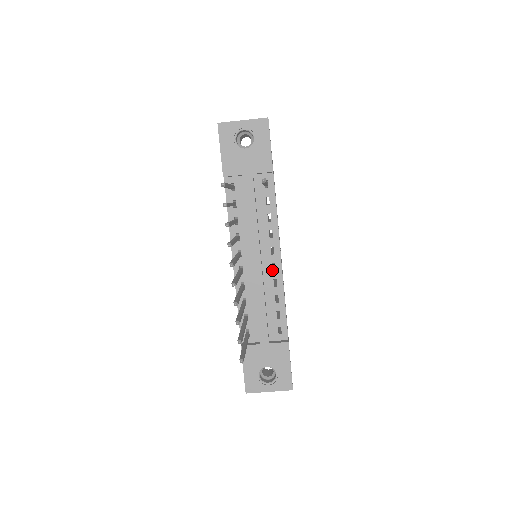
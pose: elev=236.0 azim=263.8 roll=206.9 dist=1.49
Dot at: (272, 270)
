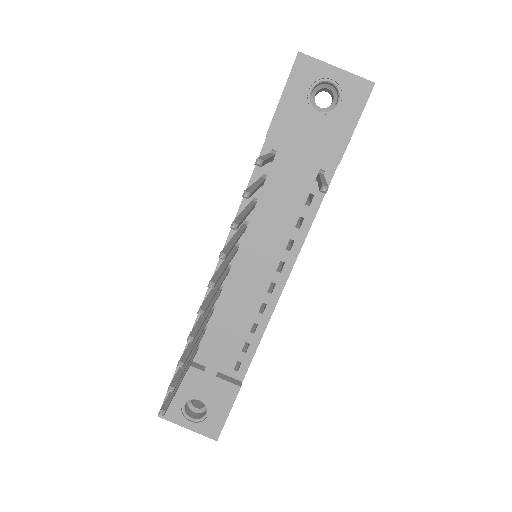
Dot at: (267, 290)
